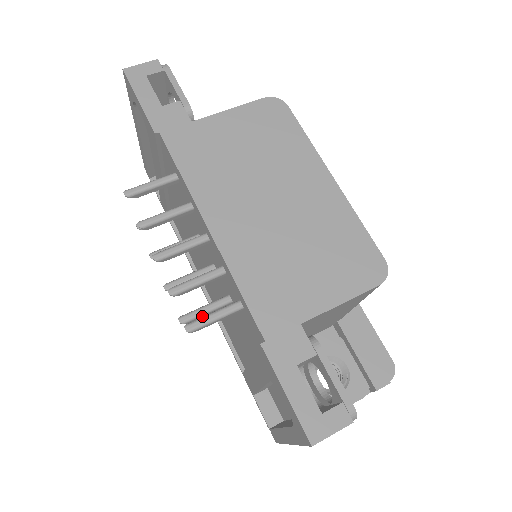
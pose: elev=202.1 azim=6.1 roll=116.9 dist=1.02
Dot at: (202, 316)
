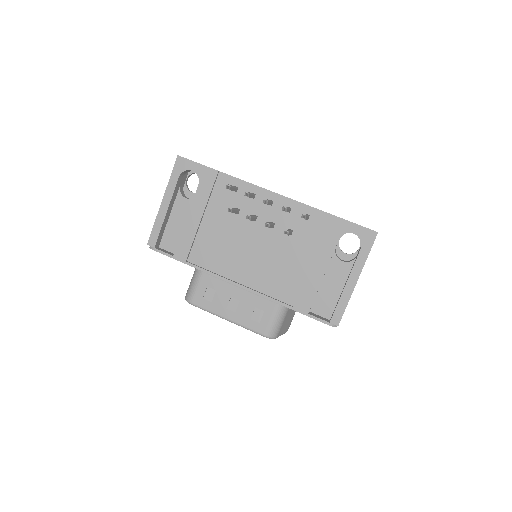
Dot at: (289, 234)
